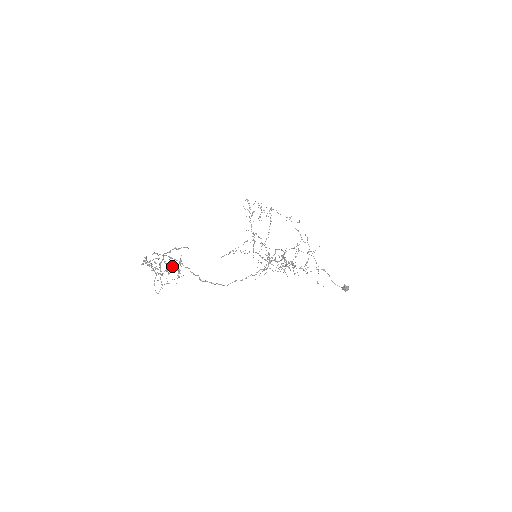
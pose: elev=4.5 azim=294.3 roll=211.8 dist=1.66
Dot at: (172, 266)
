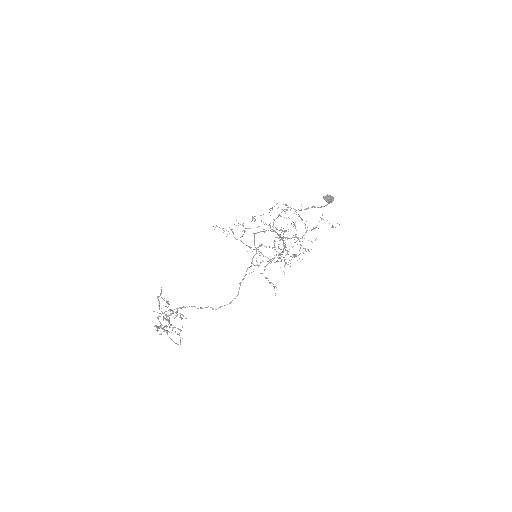
Dot at: (170, 313)
